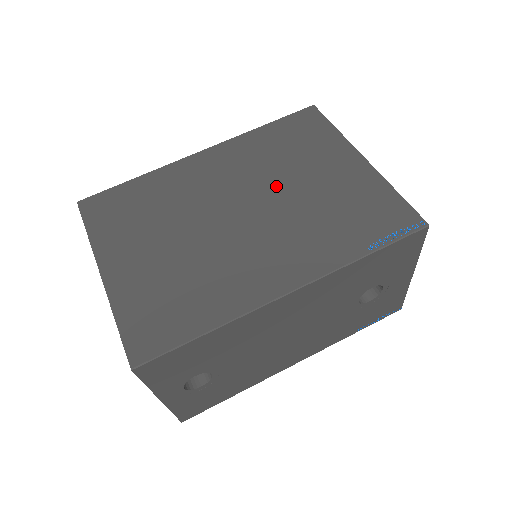
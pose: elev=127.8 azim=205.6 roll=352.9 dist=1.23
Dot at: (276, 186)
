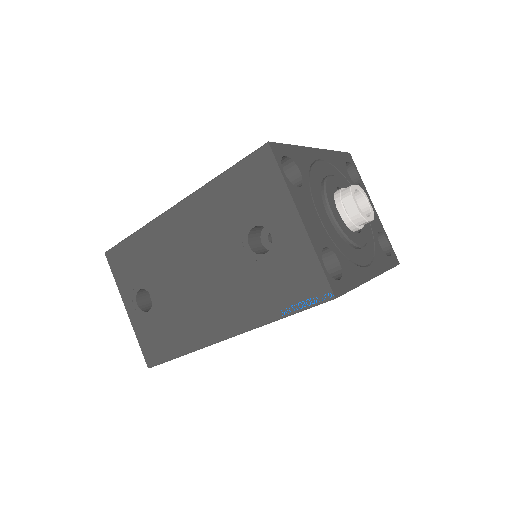
Dot at: occluded
